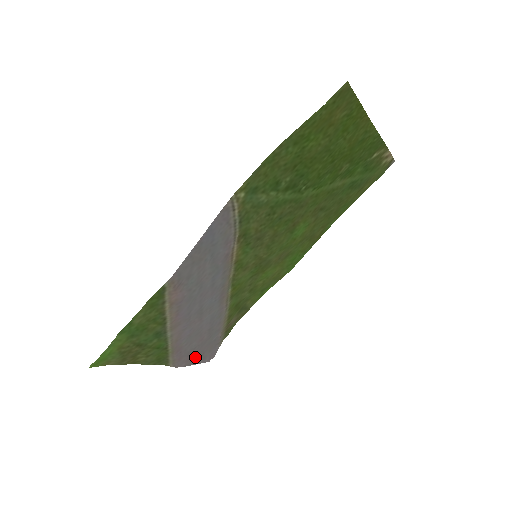
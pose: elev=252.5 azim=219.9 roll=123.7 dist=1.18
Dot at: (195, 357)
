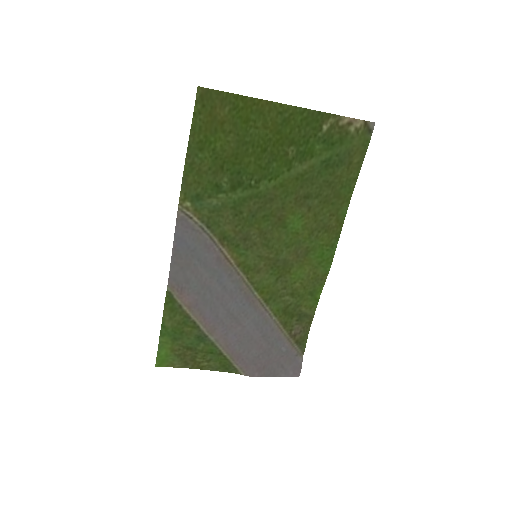
Dot at: (271, 368)
